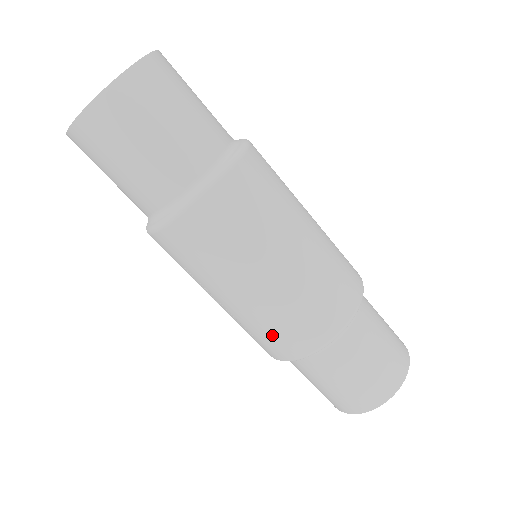
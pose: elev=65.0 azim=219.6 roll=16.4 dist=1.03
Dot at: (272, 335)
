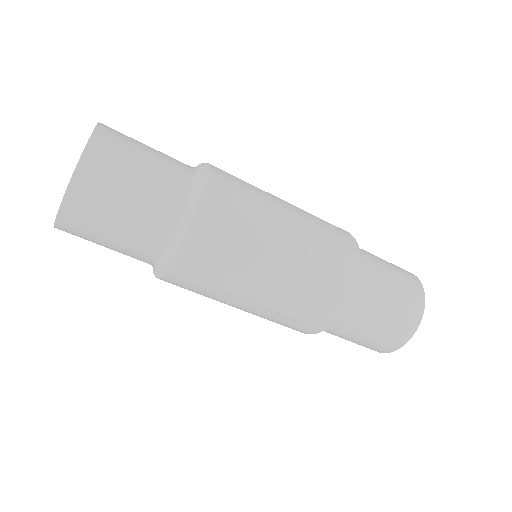
Dot at: (311, 302)
